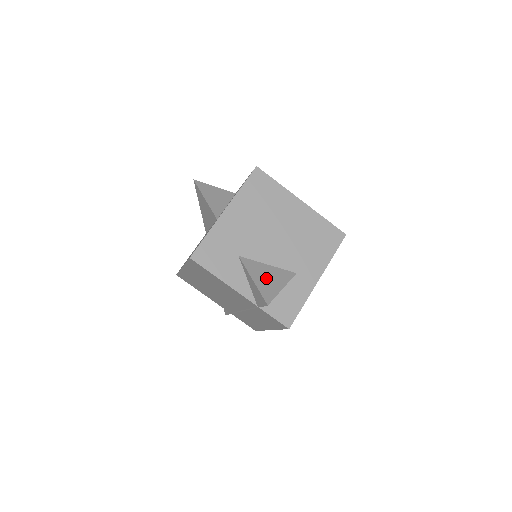
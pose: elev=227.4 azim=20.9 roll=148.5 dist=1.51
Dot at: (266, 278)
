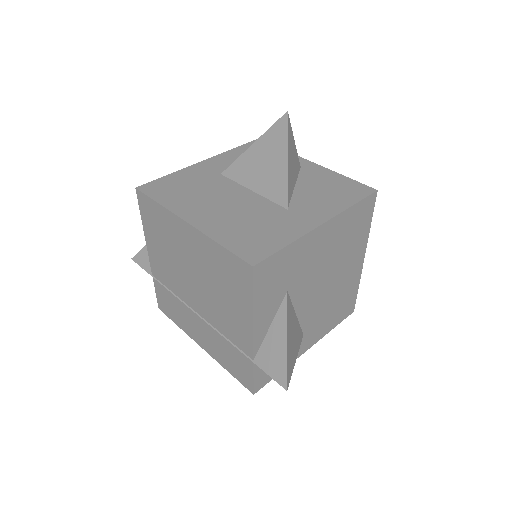
Dot at: (293, 339)
